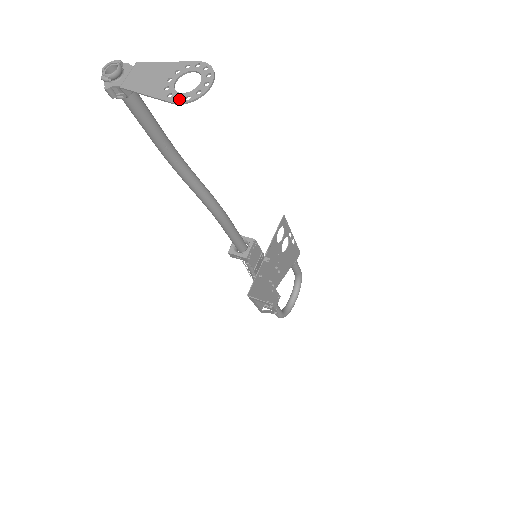
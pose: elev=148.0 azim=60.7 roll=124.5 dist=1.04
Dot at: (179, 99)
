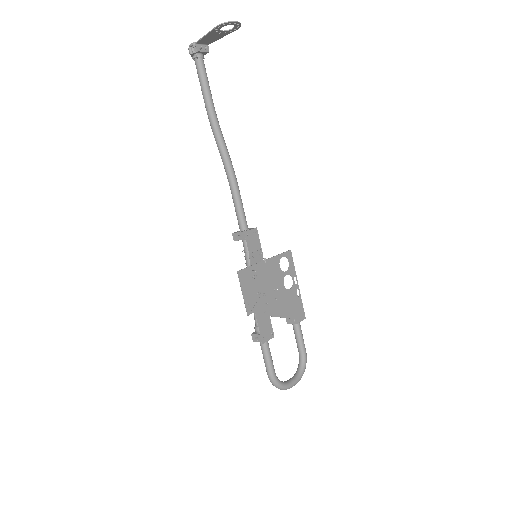
Dot at: (220, 25)
